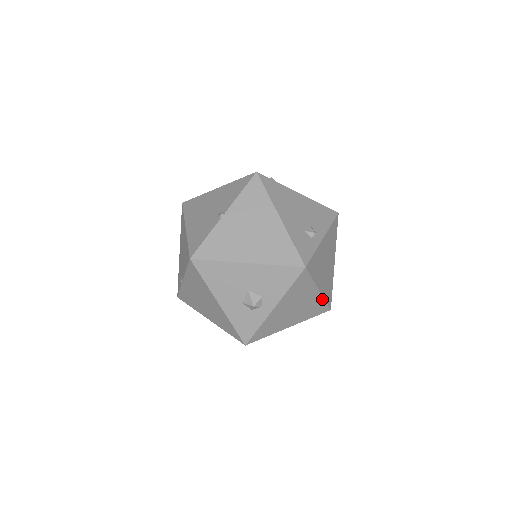
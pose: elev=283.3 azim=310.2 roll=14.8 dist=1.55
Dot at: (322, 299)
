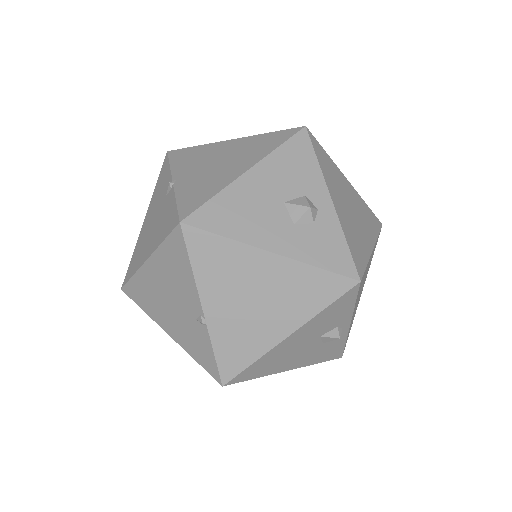
Dot at: (361, 200)
